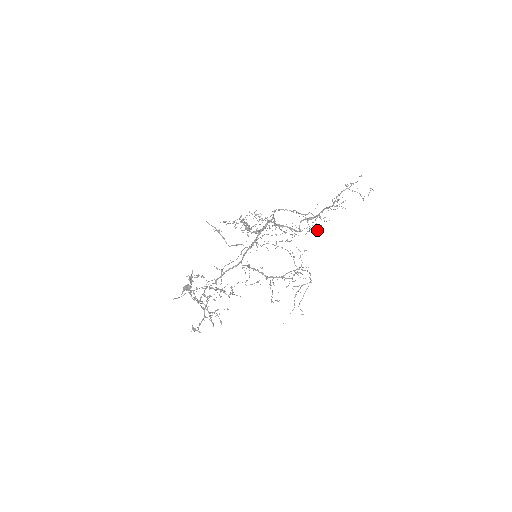
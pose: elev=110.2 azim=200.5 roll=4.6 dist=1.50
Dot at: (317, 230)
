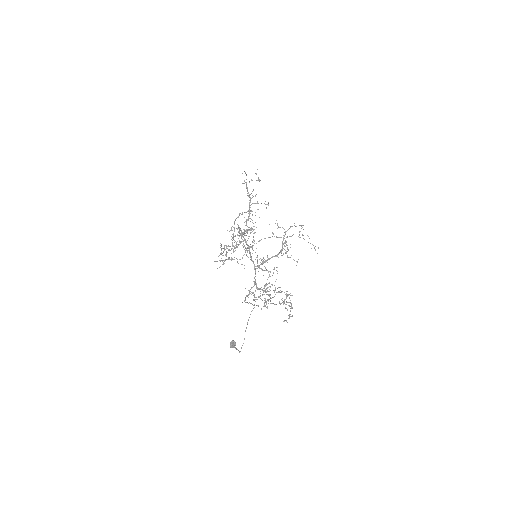
Dot at: occluded
